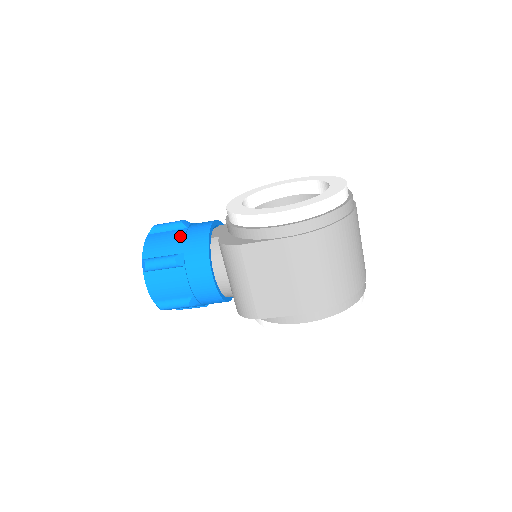
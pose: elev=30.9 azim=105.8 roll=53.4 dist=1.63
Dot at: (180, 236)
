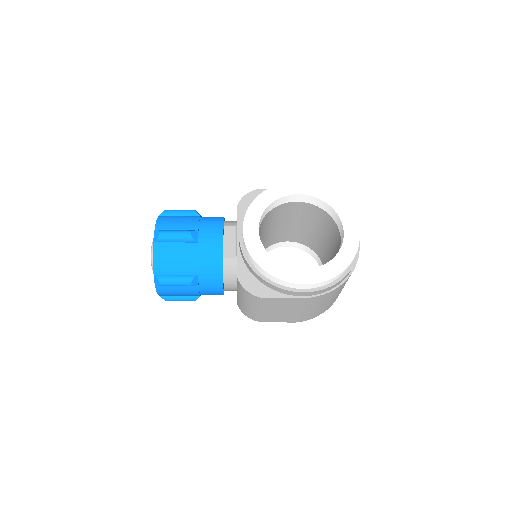
Dot at: (192, 255)
